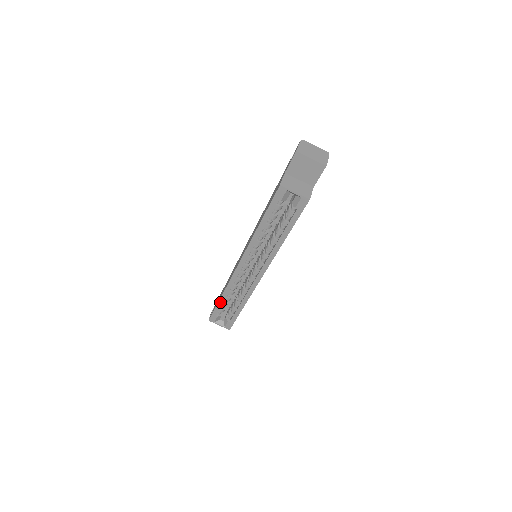
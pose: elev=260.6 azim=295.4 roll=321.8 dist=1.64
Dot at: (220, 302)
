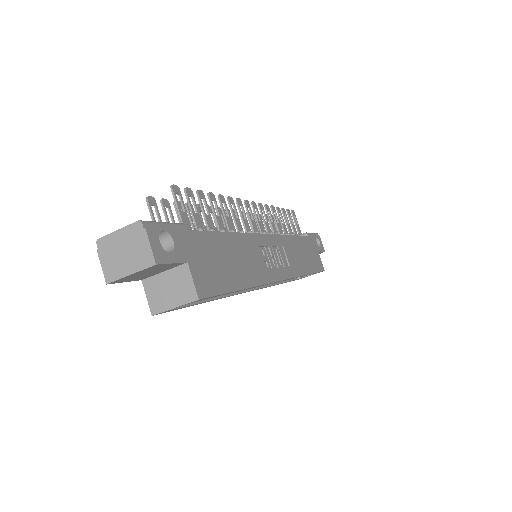
Dot at: occluded
